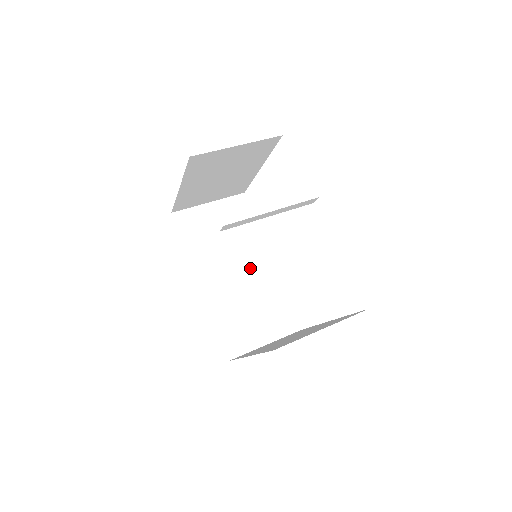
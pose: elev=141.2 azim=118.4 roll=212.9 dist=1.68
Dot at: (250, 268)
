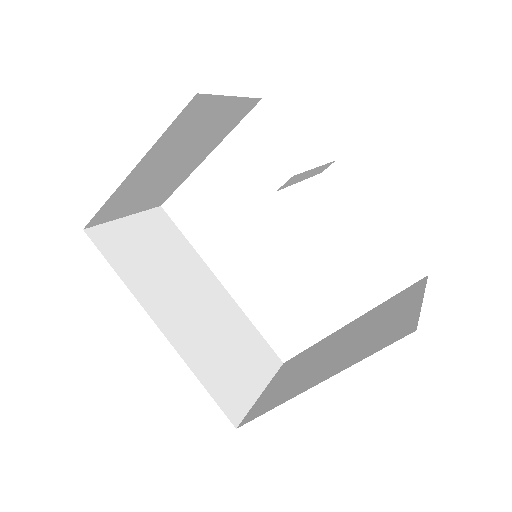
Dot at: (205, 297)
